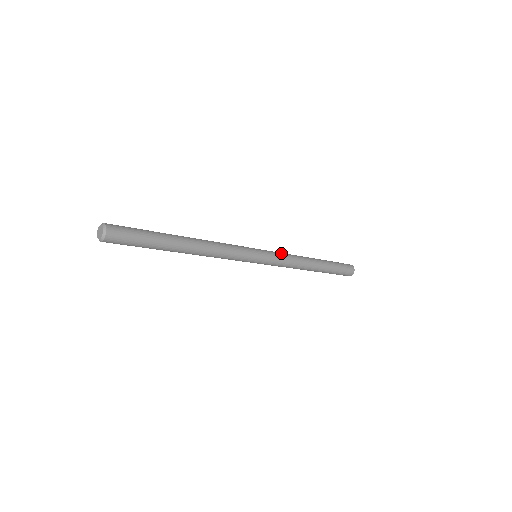
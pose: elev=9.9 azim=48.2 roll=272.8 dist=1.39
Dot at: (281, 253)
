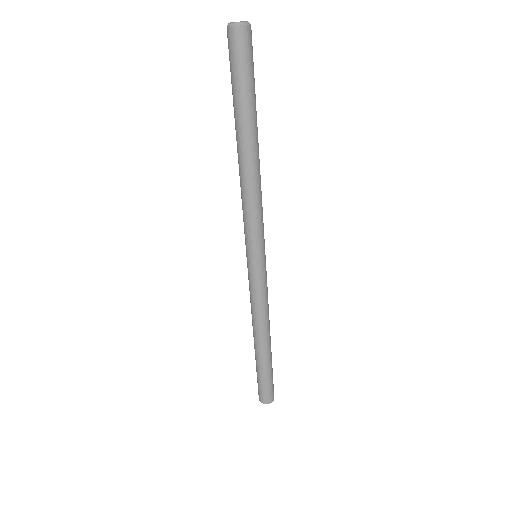
Dot at: occluded
